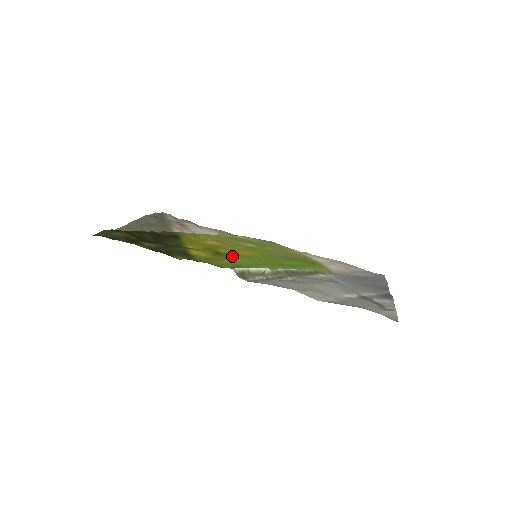
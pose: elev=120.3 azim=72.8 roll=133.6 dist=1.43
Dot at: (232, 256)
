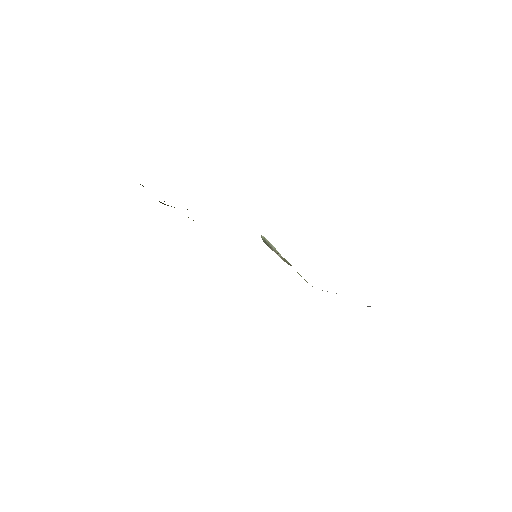
Dot at: occluded
